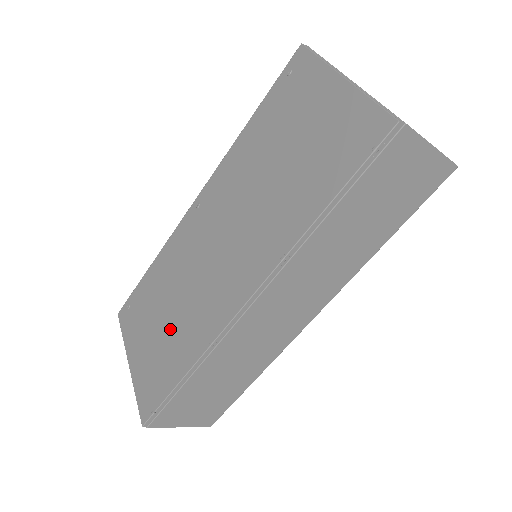
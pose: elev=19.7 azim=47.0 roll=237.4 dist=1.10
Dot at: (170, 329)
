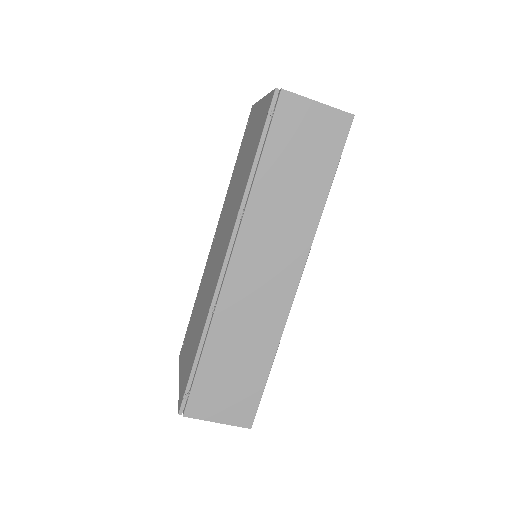
Dot at: (196, 327)
